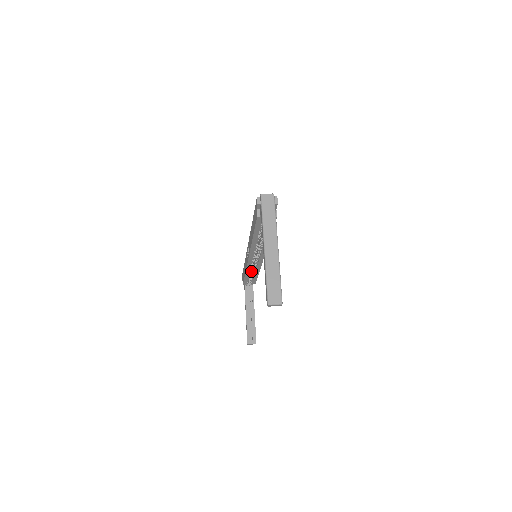
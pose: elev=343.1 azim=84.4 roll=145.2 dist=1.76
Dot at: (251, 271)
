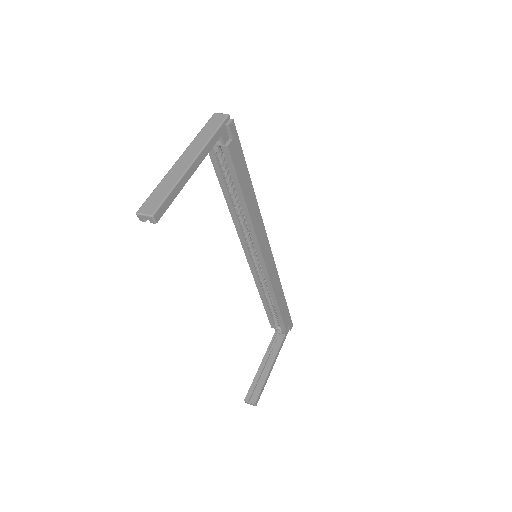
Dot at: occluded
